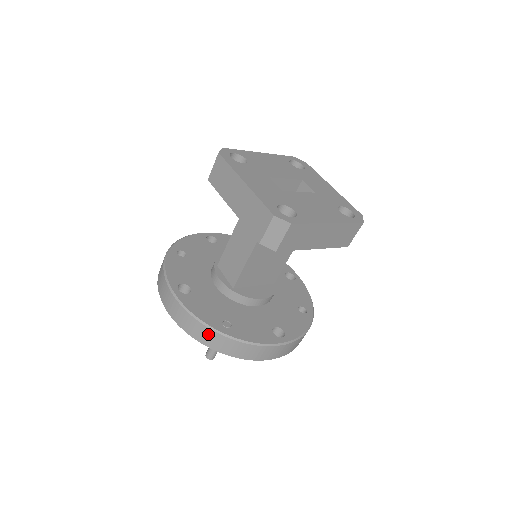
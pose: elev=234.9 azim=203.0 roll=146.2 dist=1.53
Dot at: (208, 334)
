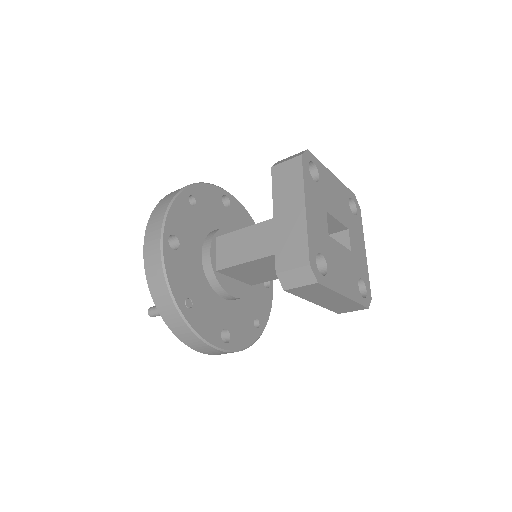
Dot at: (167, 301)
